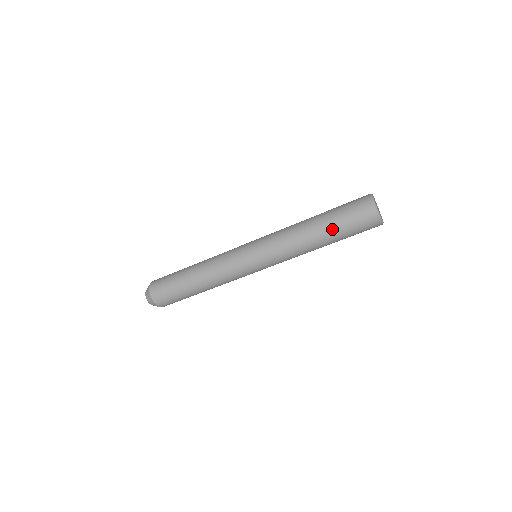
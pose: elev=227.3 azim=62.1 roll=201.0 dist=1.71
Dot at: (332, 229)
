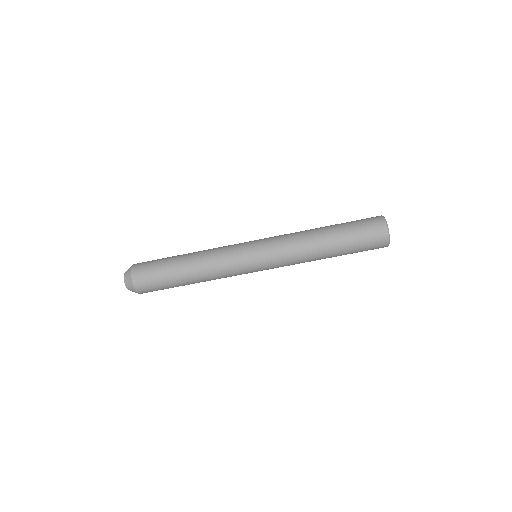
Dot at: (344, 250)
